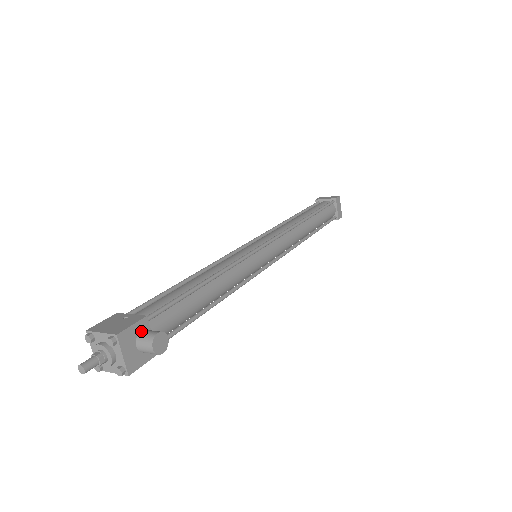
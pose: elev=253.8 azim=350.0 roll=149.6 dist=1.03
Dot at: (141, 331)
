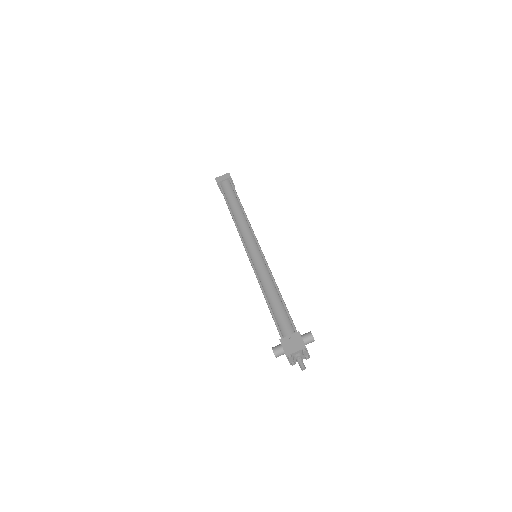
Dot at: (302, 338)
